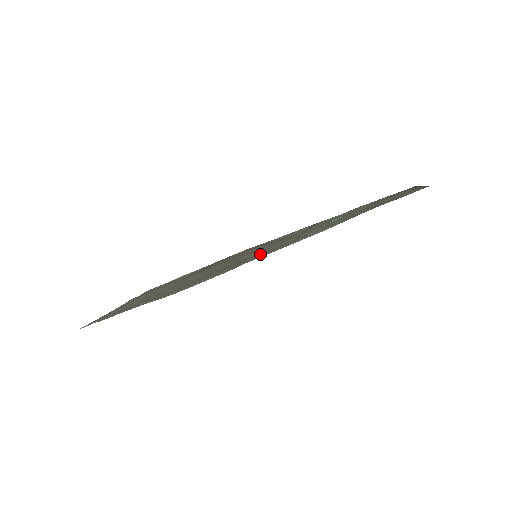
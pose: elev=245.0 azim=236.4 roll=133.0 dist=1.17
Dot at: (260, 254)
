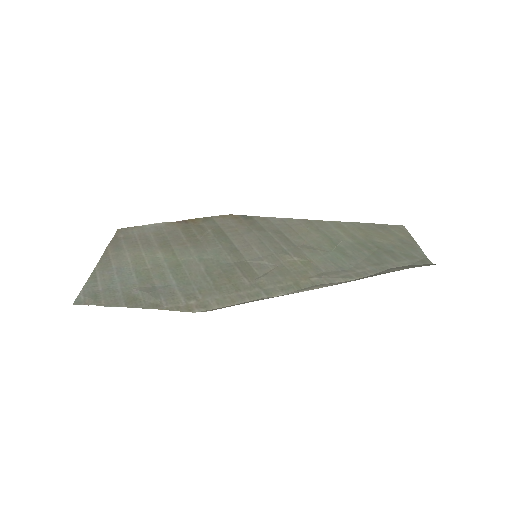
Dot at: (273, 278)
